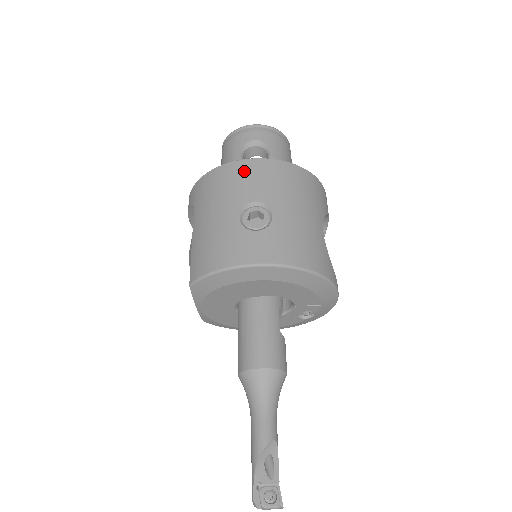
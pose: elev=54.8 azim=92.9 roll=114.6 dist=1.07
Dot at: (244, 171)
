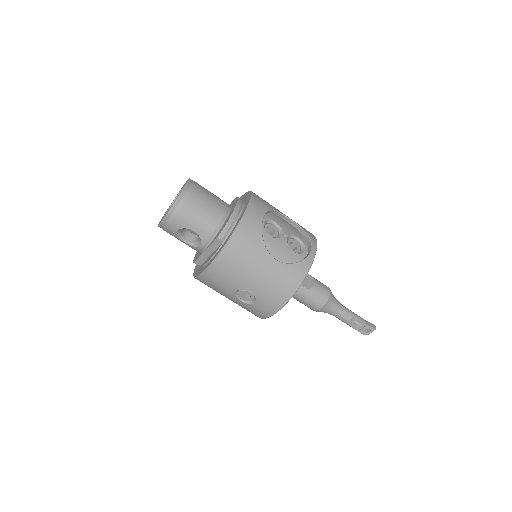
Dot at: (210, 280)
